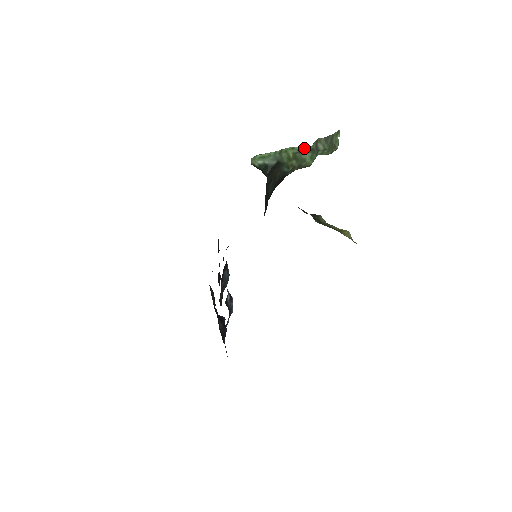
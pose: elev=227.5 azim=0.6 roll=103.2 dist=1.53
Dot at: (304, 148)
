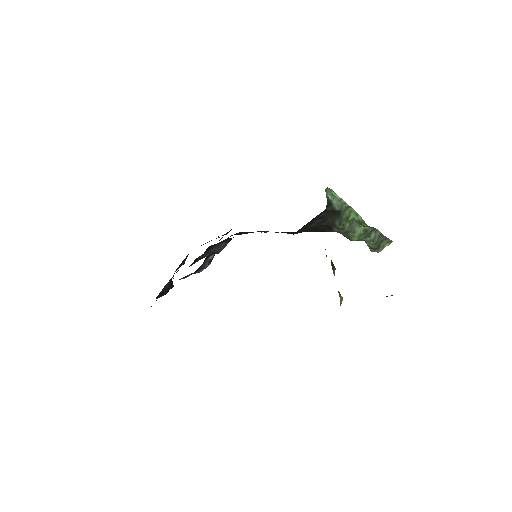
Dot at: (364, 222)
